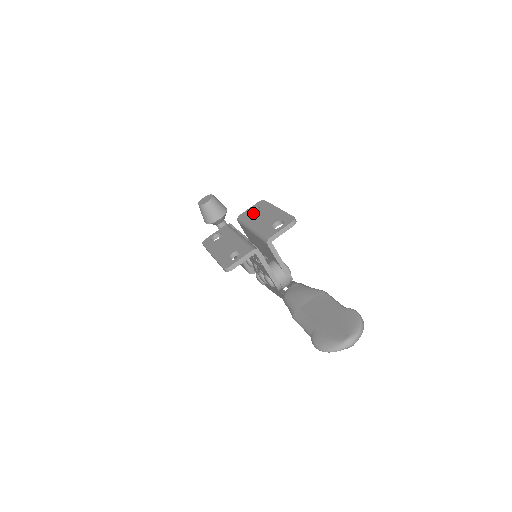
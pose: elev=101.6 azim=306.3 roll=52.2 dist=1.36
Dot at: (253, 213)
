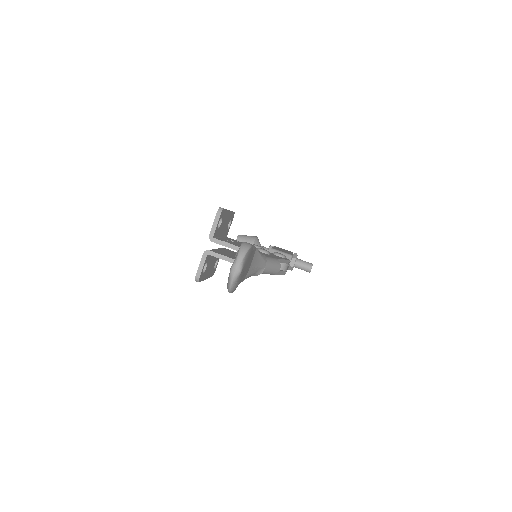
Dot at: occluded
